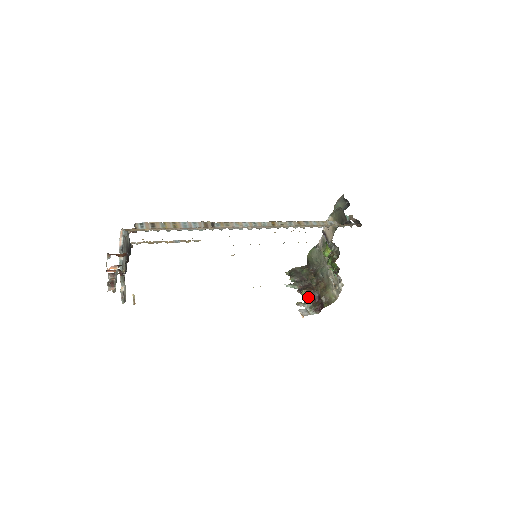
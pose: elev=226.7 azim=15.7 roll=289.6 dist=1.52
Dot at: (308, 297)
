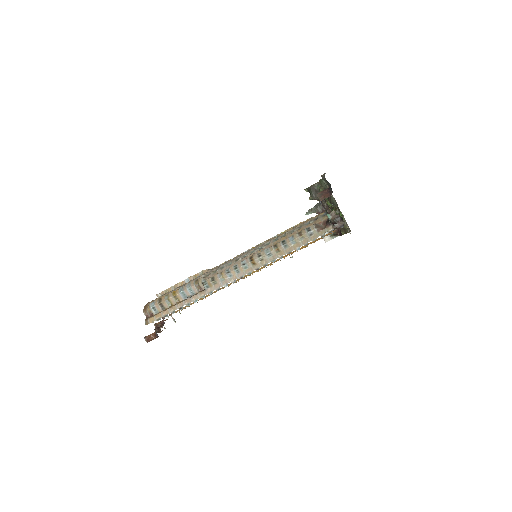
Dot at: occluded
